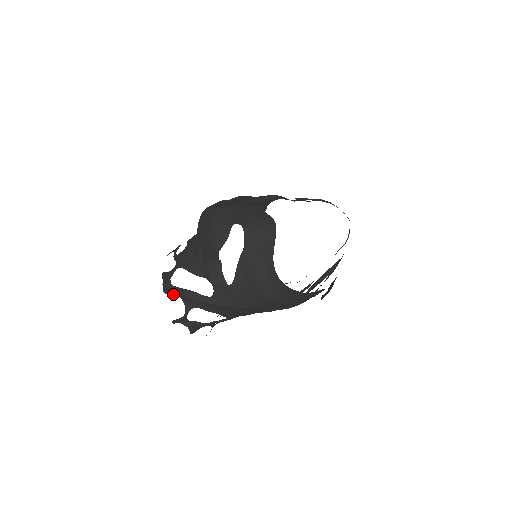
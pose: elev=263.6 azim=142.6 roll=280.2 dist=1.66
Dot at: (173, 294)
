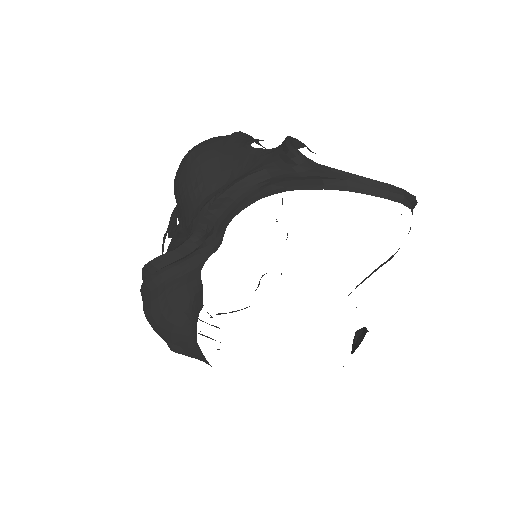
Dot at: occluded
